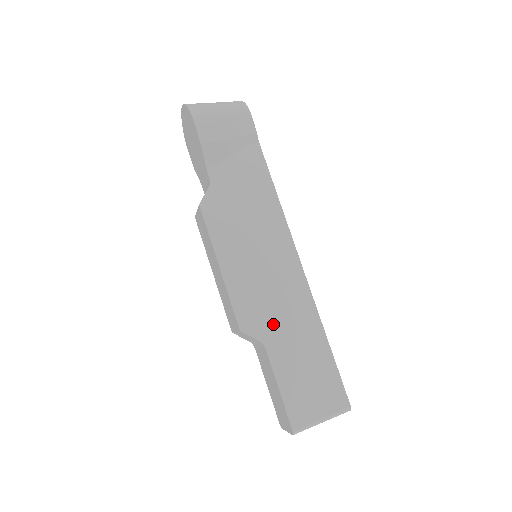
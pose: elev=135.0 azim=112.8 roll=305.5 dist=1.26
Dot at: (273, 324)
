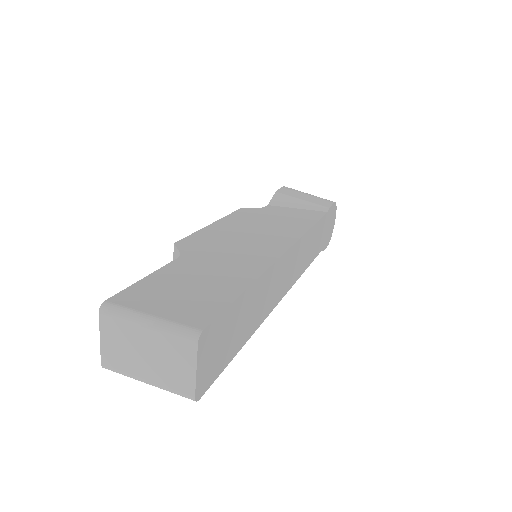
Dot at: (209, 254)
